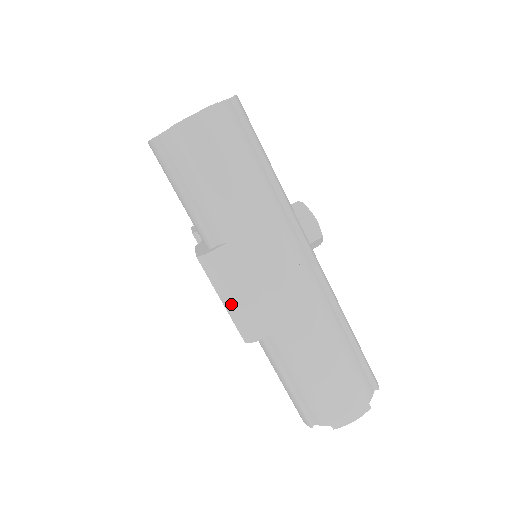
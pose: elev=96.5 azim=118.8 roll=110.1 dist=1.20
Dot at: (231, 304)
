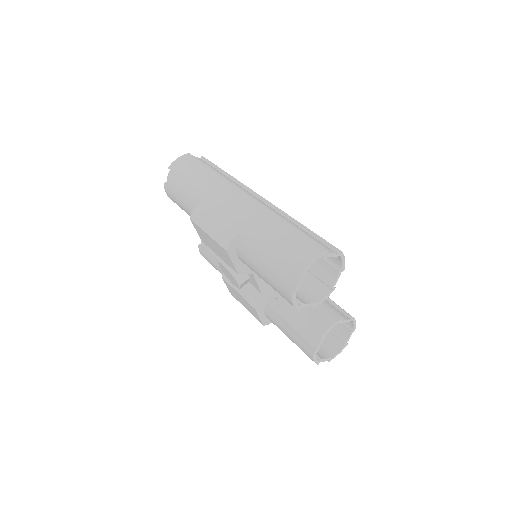
Dot at: (211, 229)
